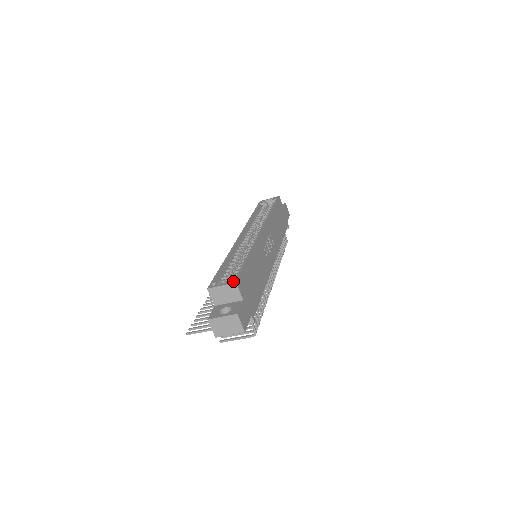
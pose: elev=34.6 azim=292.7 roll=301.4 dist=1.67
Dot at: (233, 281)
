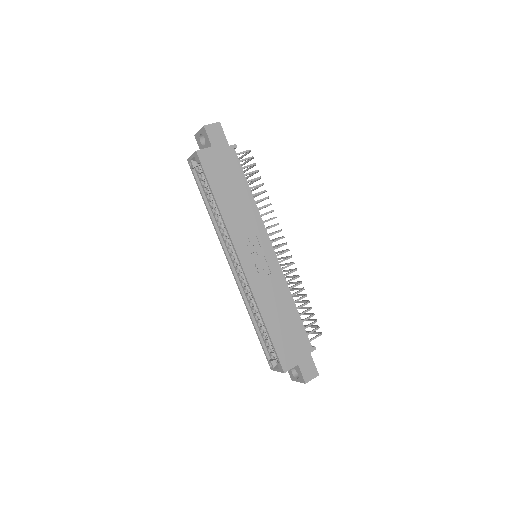
Dot at: (281, 370)
